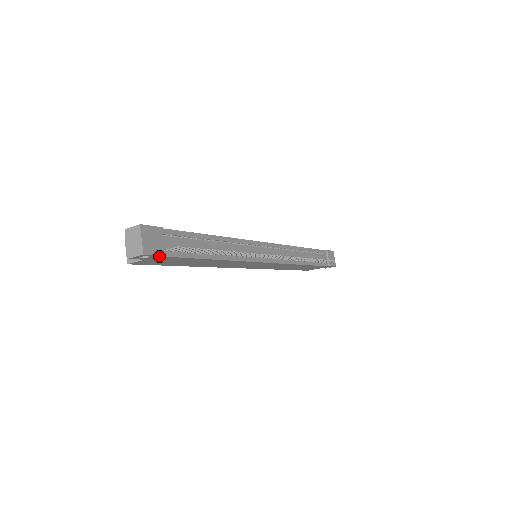
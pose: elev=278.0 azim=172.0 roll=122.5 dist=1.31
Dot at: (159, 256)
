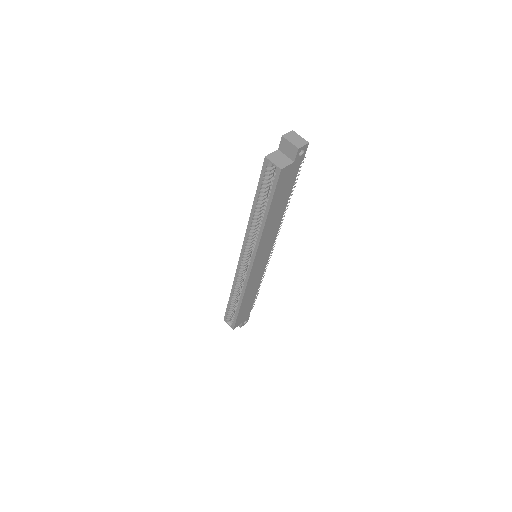
Dot at: (302, 159)
